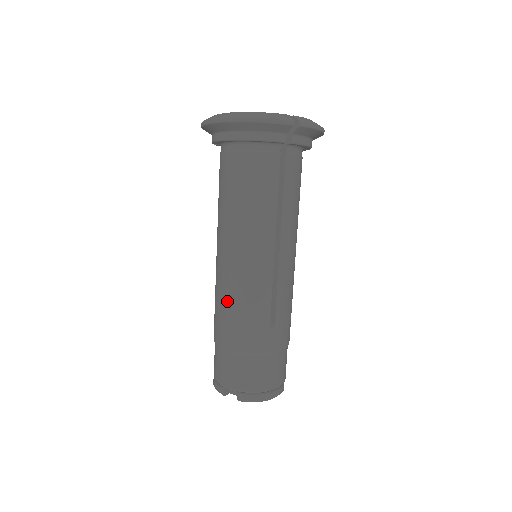
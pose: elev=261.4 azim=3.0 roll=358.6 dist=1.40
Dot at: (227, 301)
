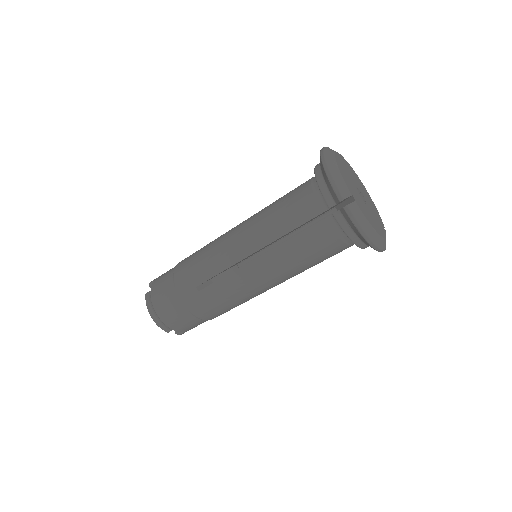
Dot at: (233, 302)
